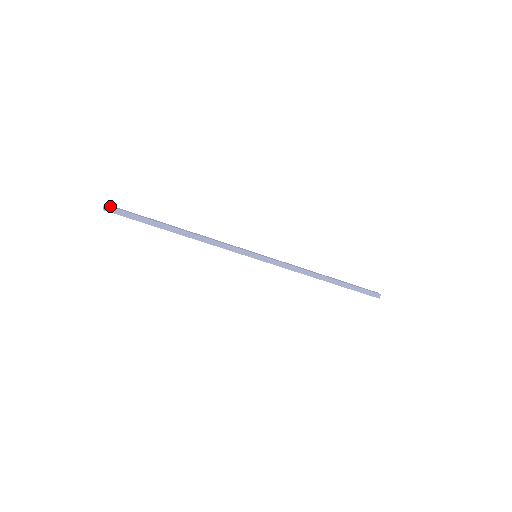
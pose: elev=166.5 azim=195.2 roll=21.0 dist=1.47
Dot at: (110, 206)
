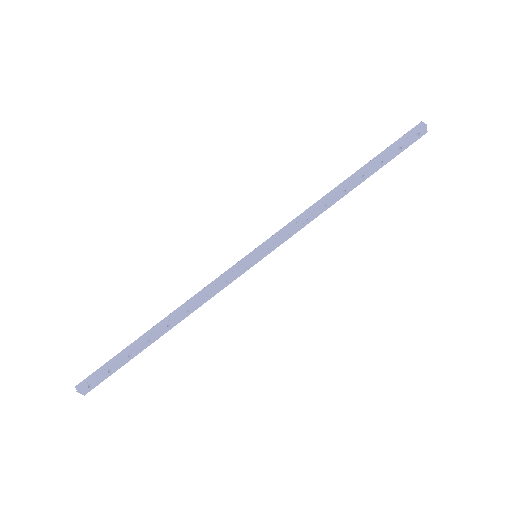
Dot at: (82, 382)
